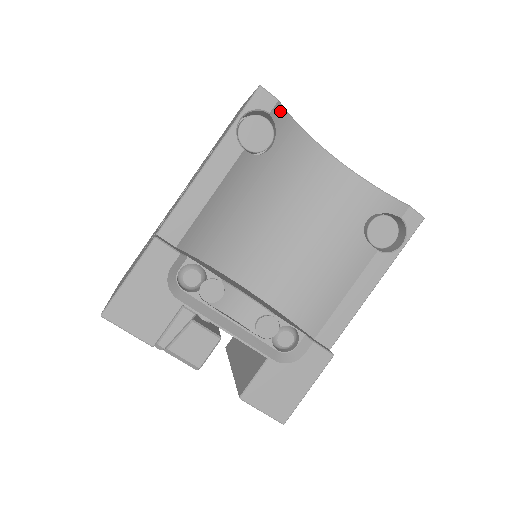
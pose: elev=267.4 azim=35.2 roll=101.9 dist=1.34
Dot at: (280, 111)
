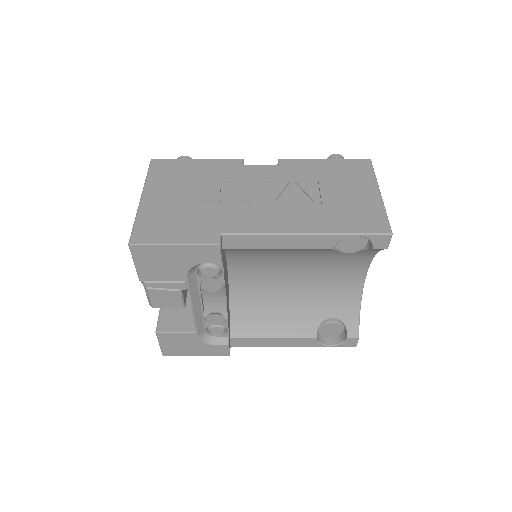
Dot at: (380, 249)
